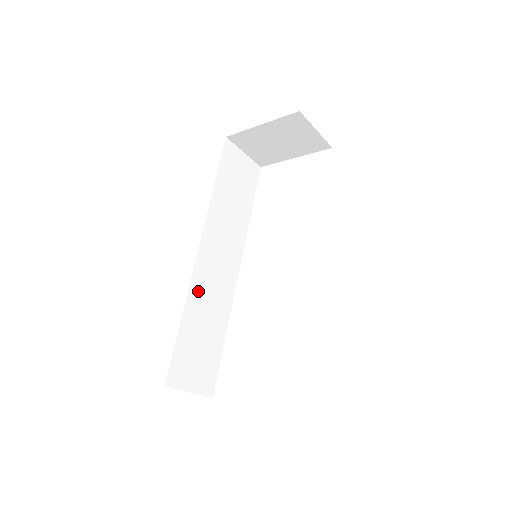
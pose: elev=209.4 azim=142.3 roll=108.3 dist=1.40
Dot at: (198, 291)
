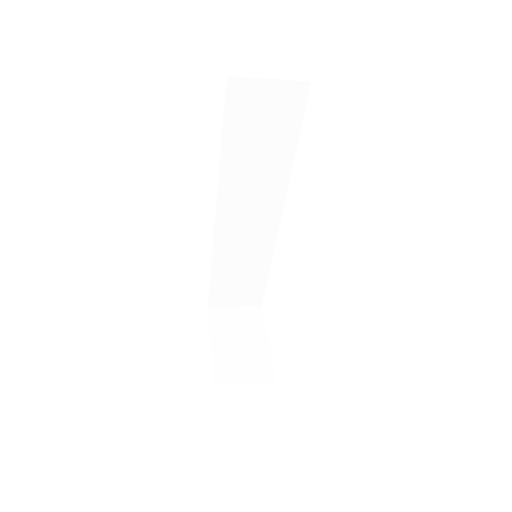
Dot at: (225, 249)
